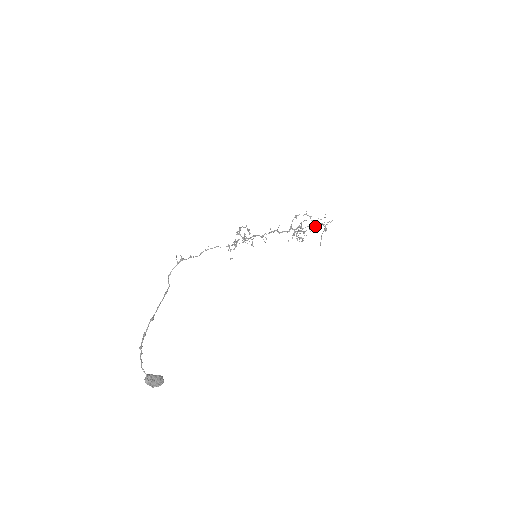
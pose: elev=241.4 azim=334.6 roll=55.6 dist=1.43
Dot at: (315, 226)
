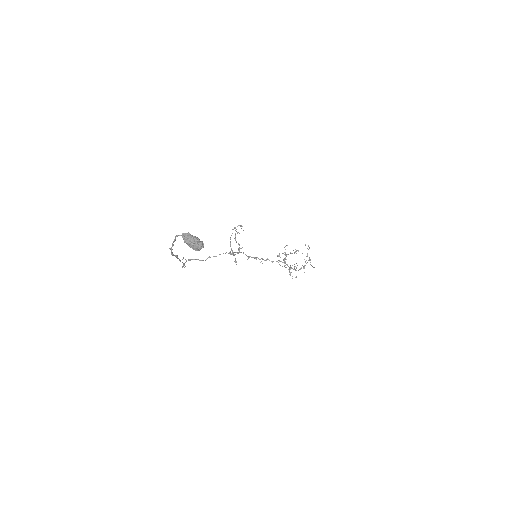
Dot at: occluded
